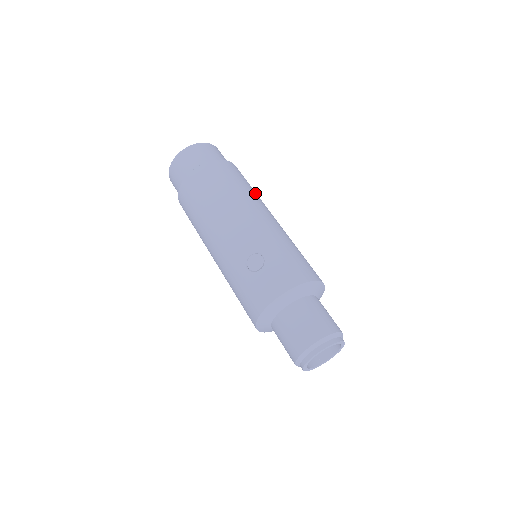
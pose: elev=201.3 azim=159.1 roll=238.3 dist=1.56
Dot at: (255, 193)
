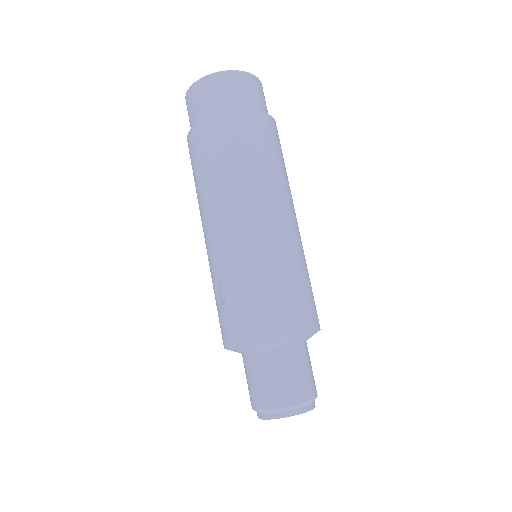
Dot at: (258, 171)
